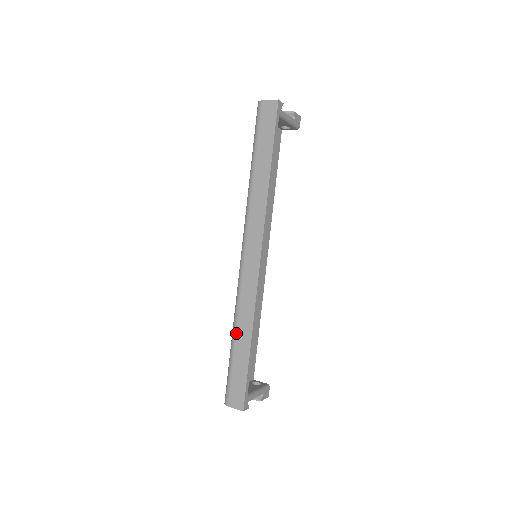
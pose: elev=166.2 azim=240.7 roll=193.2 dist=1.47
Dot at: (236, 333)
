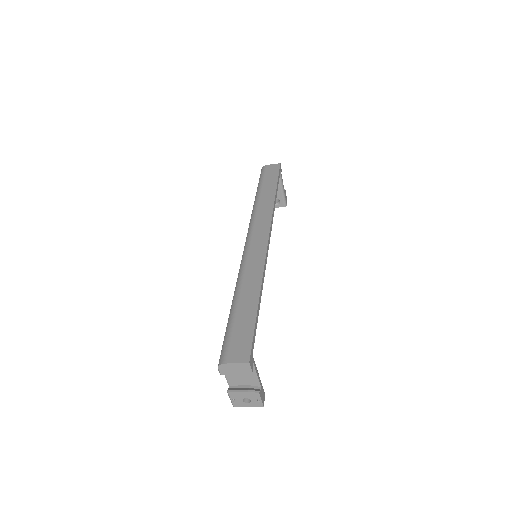
Dot at: (240, 292)
